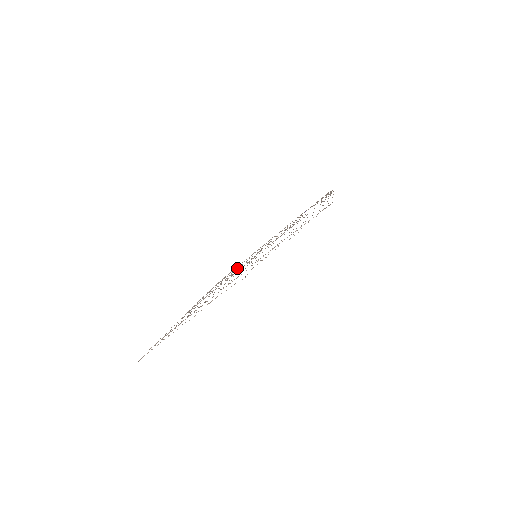
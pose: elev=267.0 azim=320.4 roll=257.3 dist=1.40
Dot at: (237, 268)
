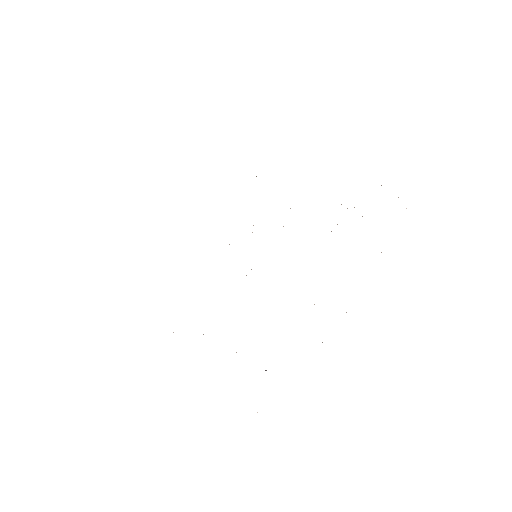
Dot at: occluded
